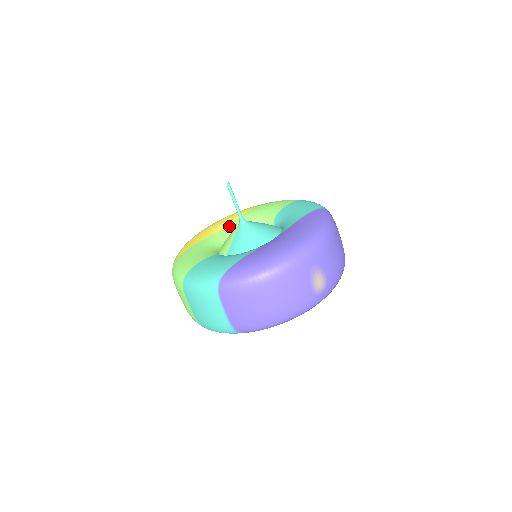
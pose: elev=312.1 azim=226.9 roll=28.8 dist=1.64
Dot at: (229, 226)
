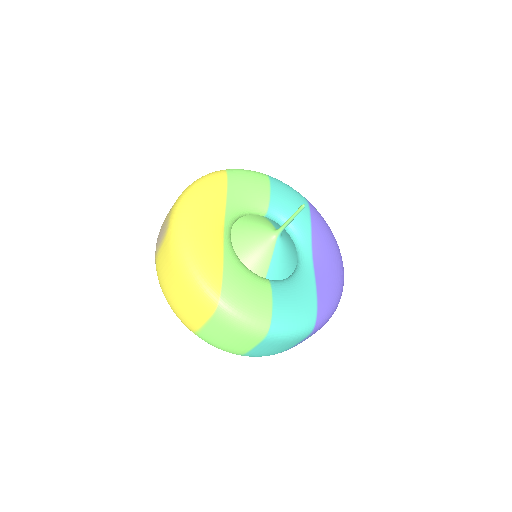
Dot at: (226, 222)
